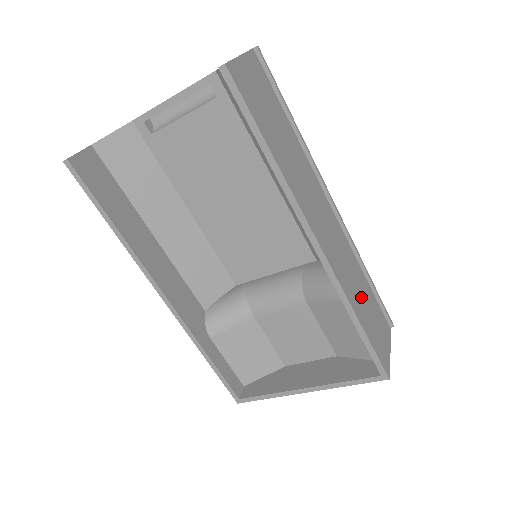
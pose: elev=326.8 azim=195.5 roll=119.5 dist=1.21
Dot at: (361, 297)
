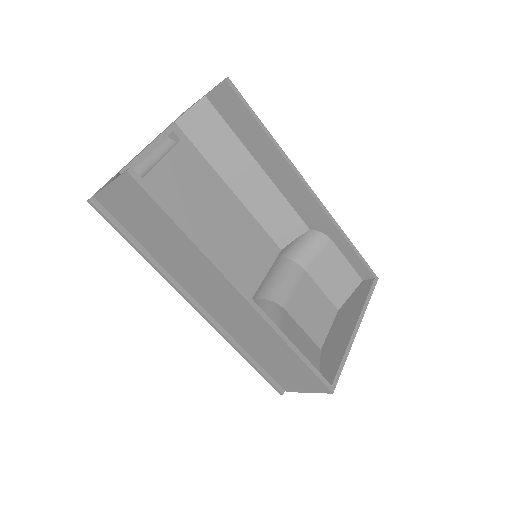
Dot at: occluded
